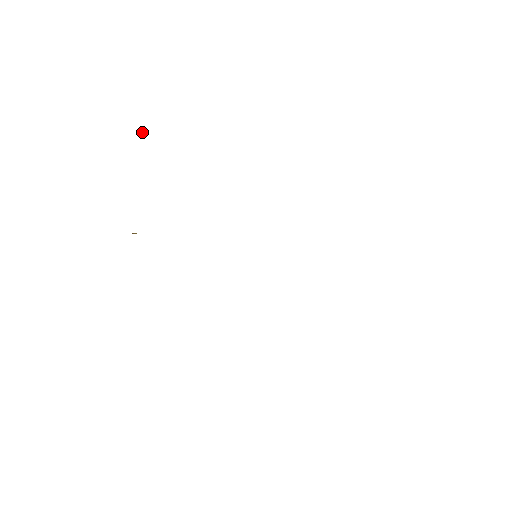
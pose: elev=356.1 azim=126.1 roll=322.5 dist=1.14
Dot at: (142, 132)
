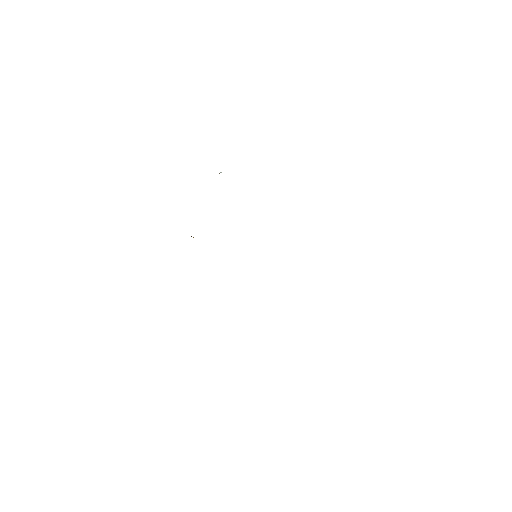
Dot at: occluded
